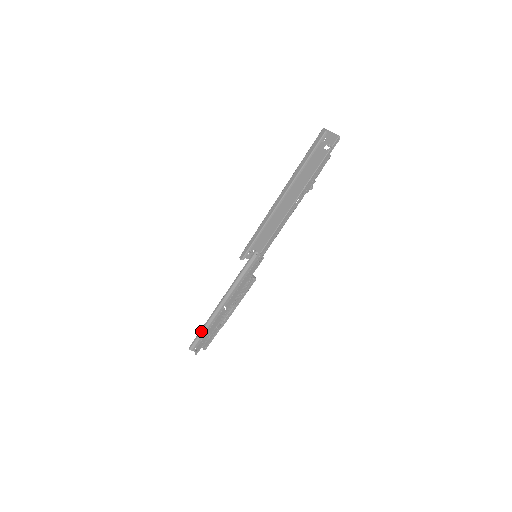
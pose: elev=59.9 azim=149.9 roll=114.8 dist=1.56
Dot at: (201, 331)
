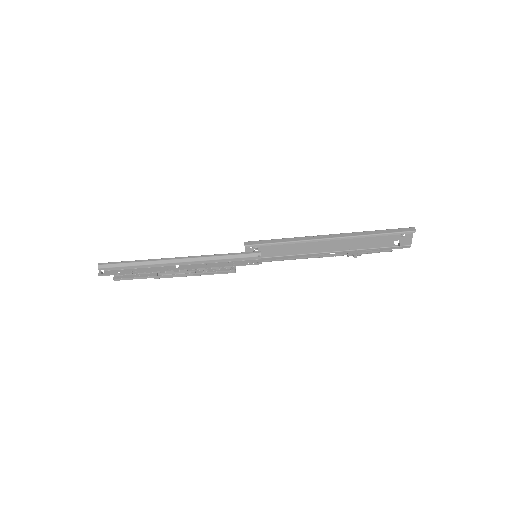
Dot at: (130, 262)
